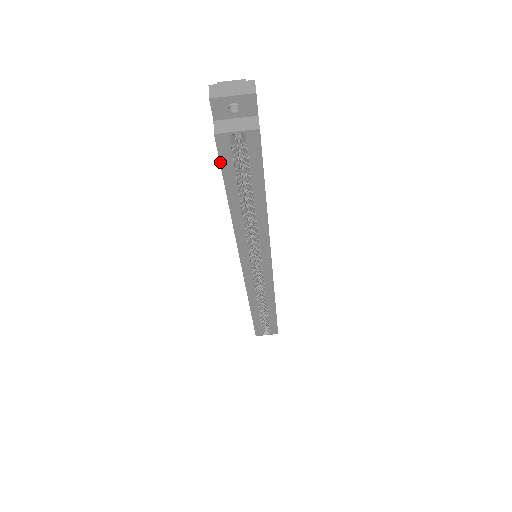
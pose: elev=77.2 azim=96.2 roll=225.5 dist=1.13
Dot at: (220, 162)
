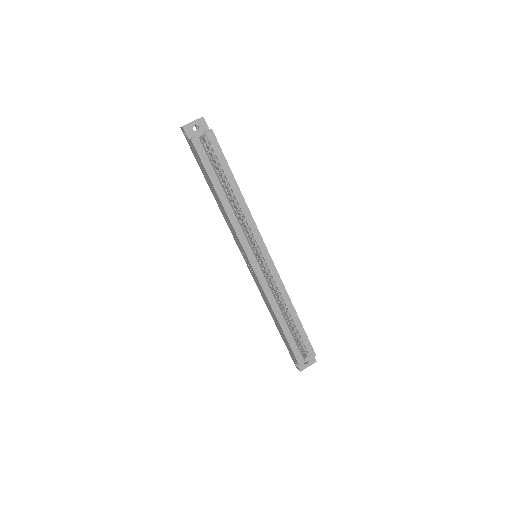
Dot at: (200, 159)
